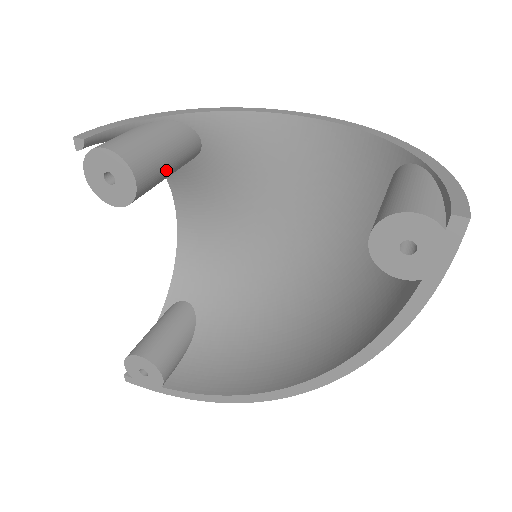
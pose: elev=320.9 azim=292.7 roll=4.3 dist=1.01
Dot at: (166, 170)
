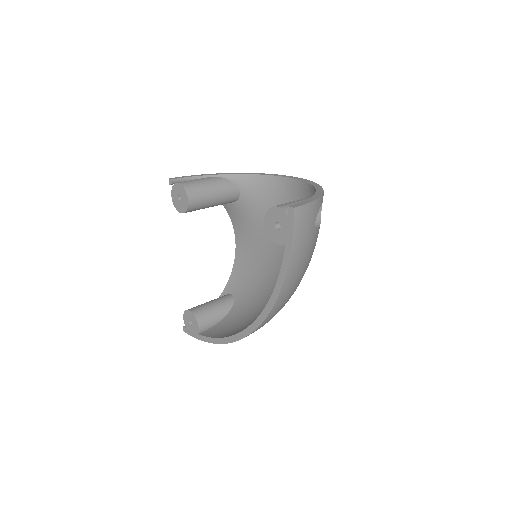
Dot at: (210, 199)
